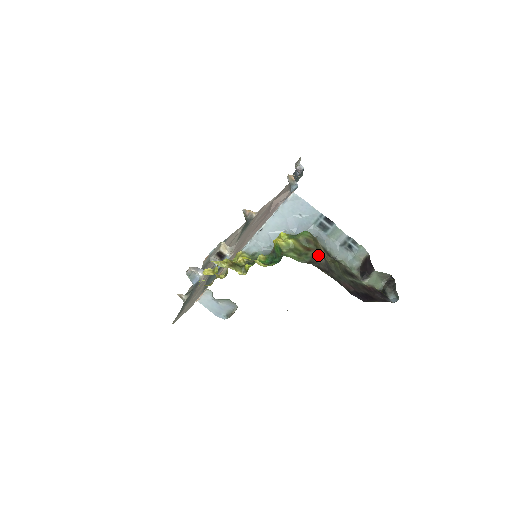
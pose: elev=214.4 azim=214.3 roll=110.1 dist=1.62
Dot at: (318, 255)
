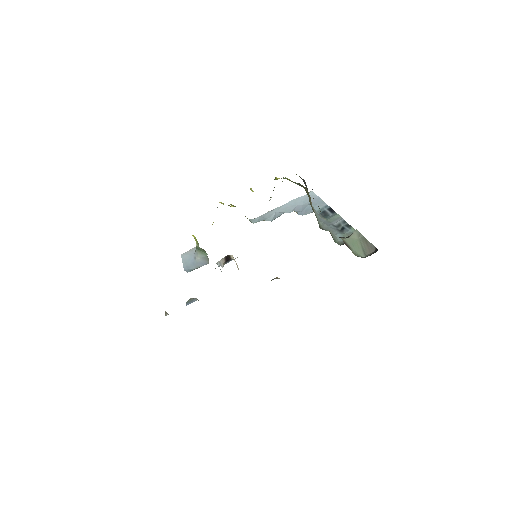
Dot at: occluded
